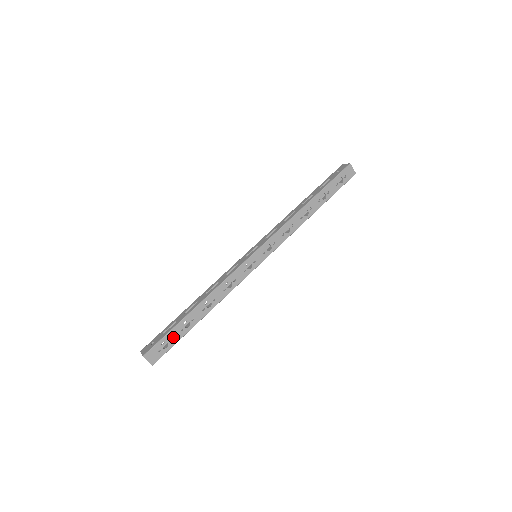
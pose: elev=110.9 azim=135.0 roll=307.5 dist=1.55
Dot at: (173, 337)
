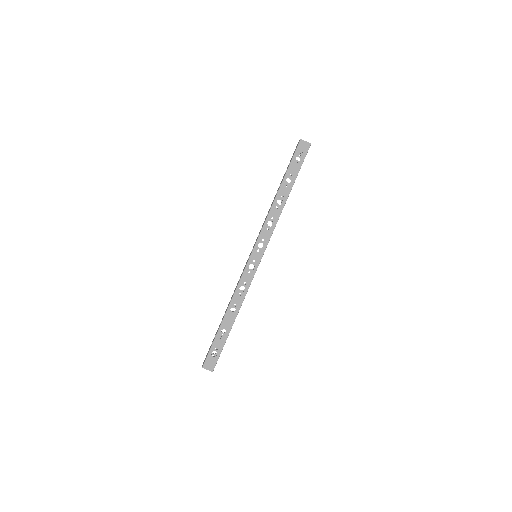
Dot at: (218, 346)
